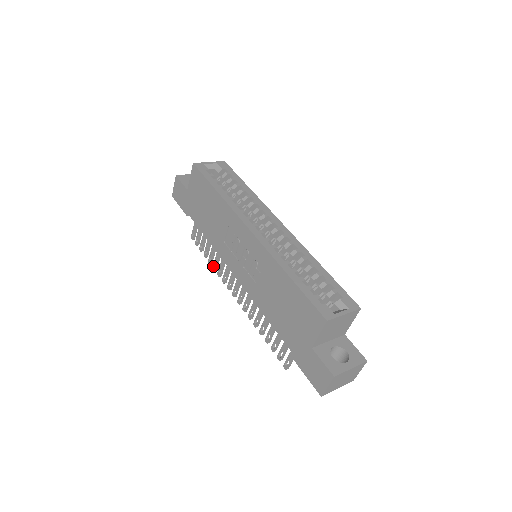
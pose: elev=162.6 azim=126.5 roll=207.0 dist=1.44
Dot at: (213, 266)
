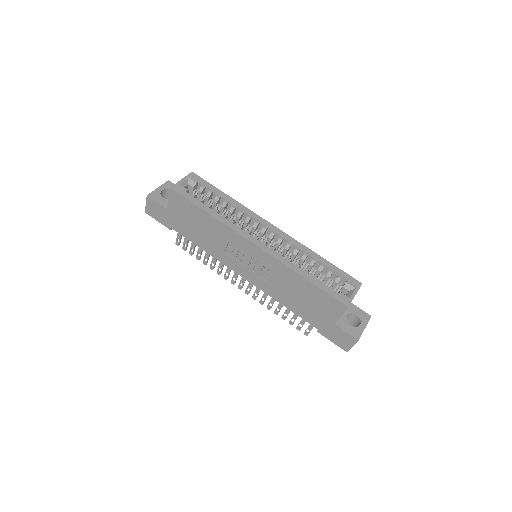
Dot at: (210, 267)
